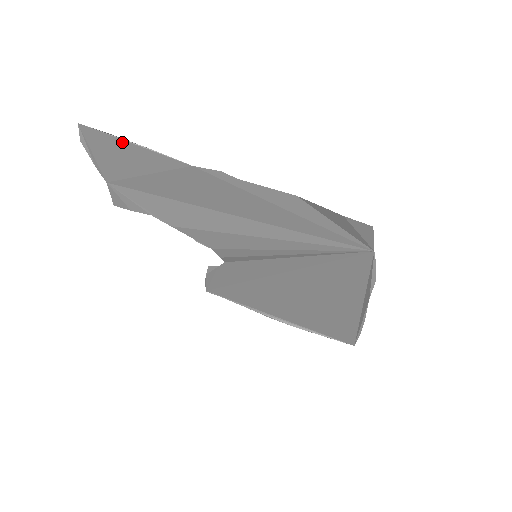
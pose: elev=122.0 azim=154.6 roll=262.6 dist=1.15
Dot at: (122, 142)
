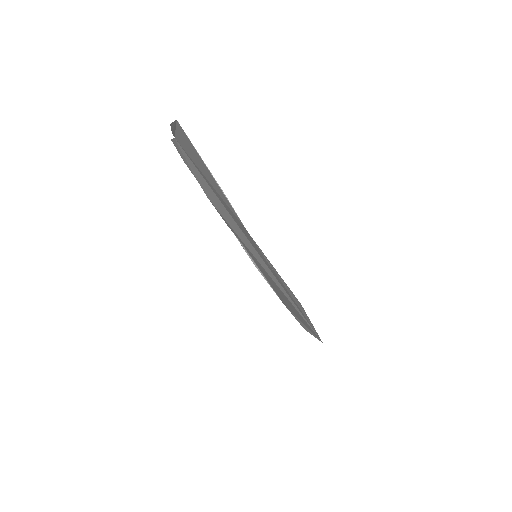
Dot at: (206, 166)
